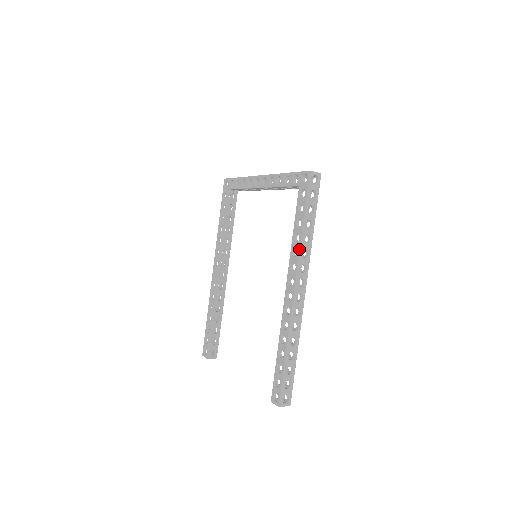
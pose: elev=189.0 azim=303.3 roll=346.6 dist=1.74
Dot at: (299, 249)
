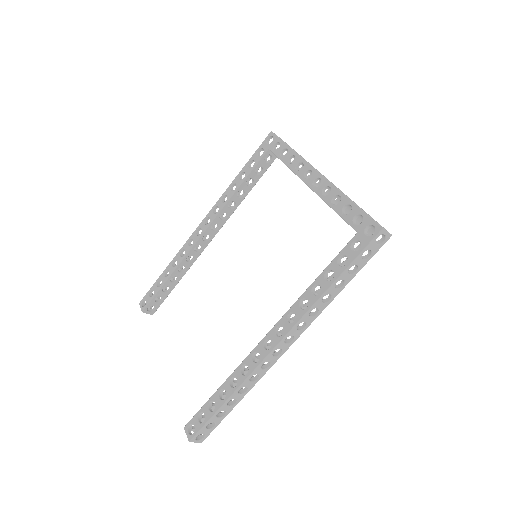
Dot at: (311, 306)
